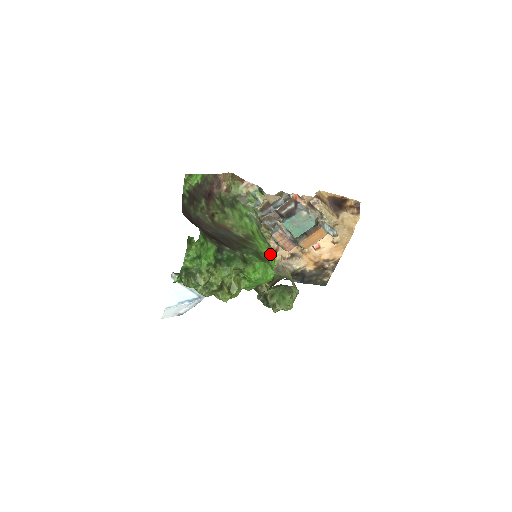
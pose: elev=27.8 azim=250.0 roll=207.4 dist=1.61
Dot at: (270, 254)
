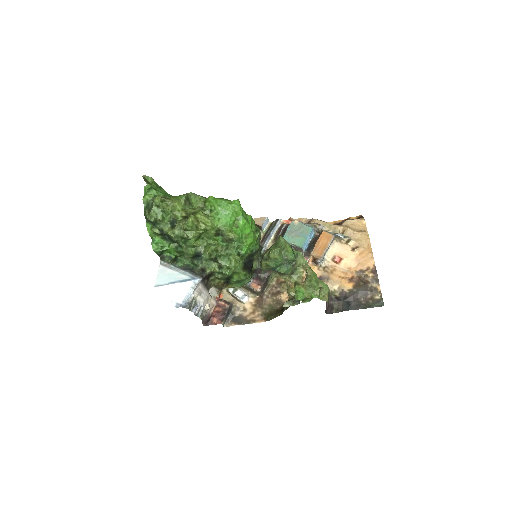
Dot at: occluded
